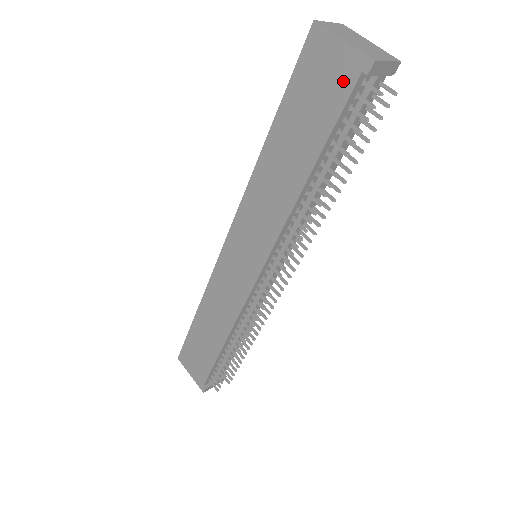
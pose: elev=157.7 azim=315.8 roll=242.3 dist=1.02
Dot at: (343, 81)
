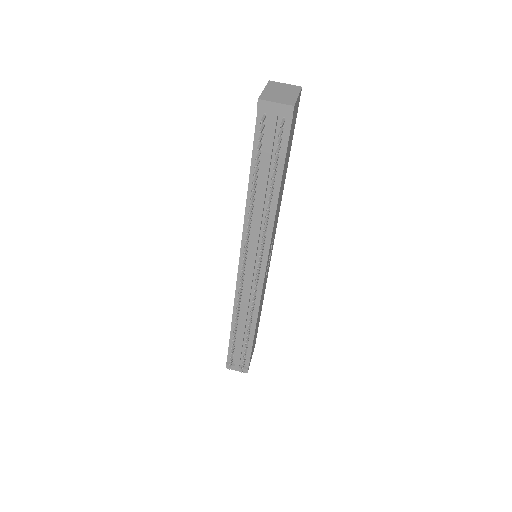
Dot at: occluded
